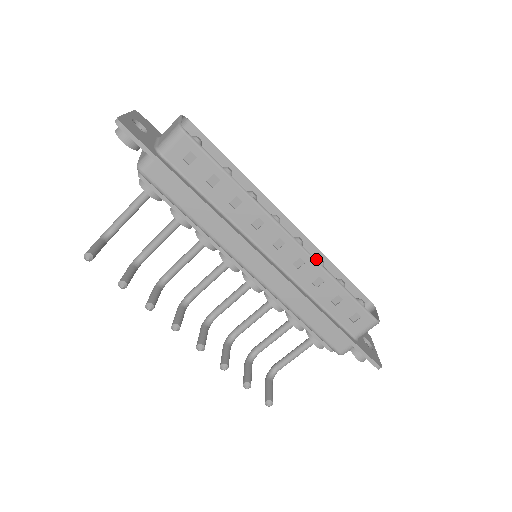
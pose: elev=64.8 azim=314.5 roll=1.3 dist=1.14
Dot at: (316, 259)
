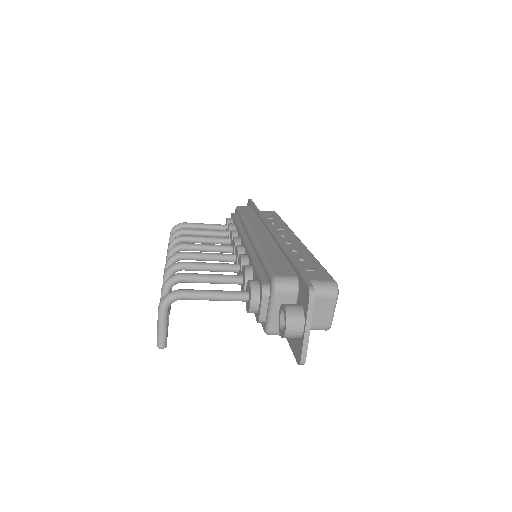
Dot at: occluded
